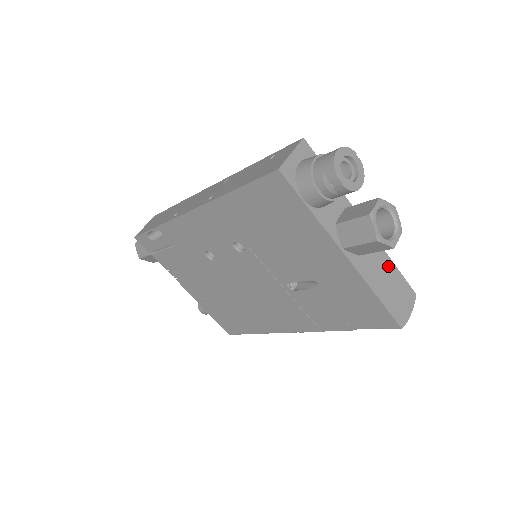
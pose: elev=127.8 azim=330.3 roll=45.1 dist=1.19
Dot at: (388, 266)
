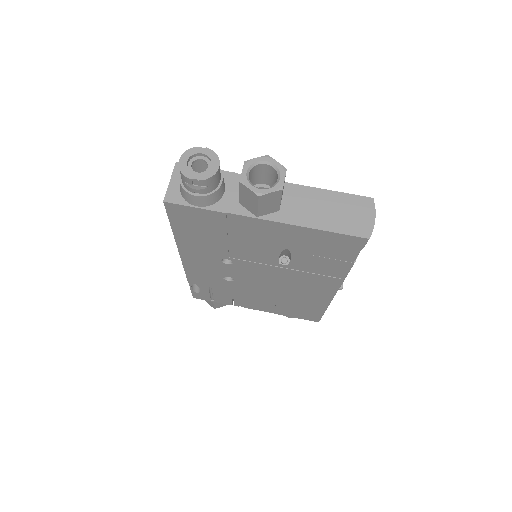
Dot at: (322, 197)
